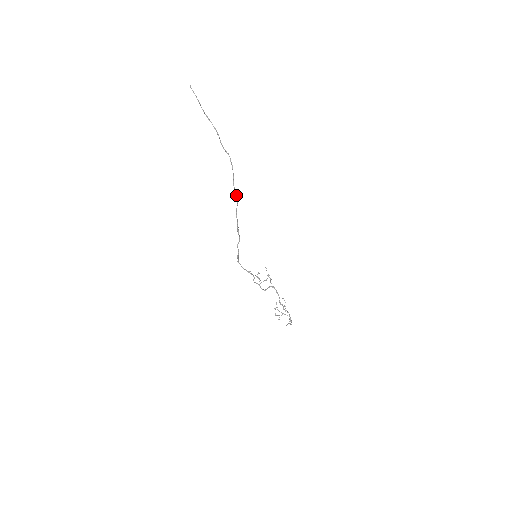
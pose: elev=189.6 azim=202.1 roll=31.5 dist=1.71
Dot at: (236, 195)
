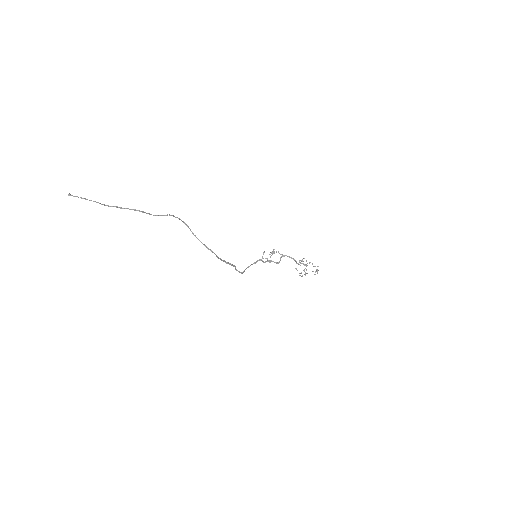
Dot at: (207, 248)
